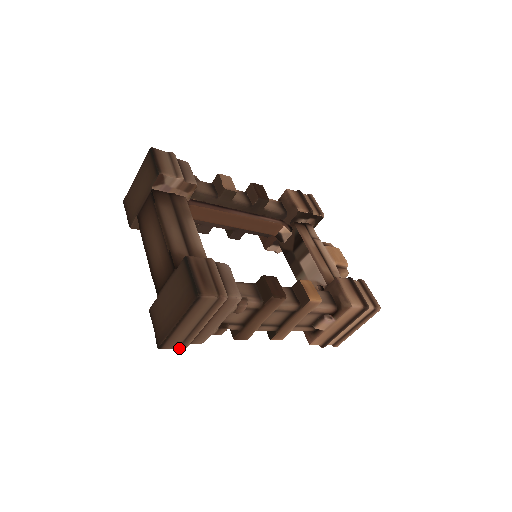
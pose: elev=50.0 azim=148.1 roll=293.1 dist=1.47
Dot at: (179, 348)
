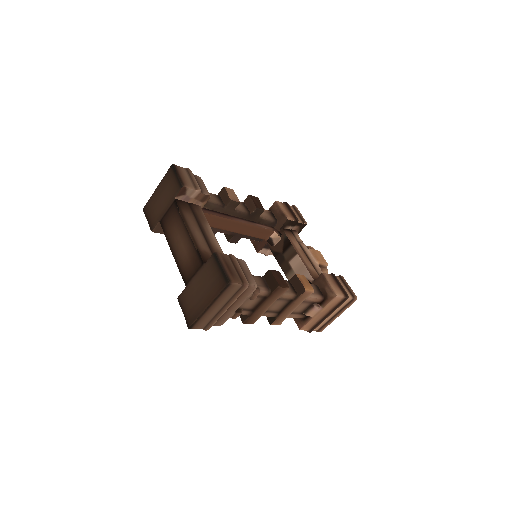
Dot at: (204, 329)
